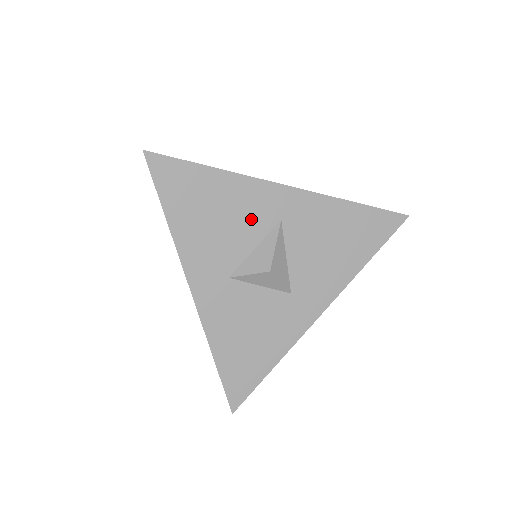
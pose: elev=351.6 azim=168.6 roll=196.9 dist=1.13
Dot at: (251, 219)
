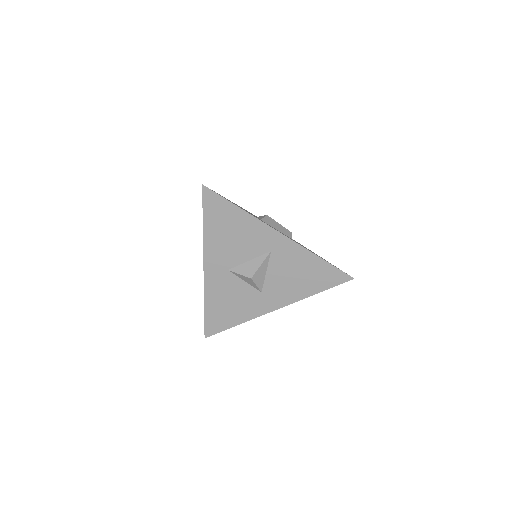
Dot at: (253, 244)
